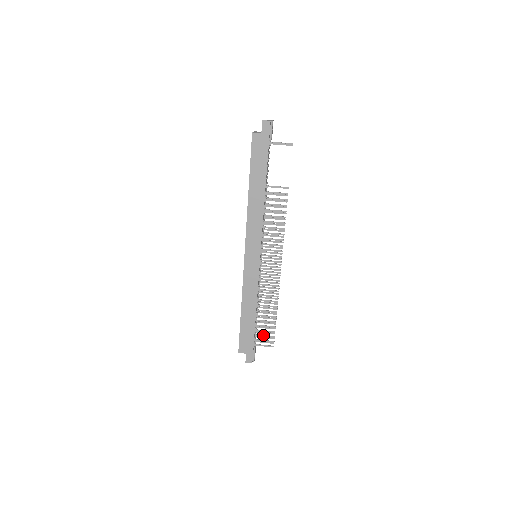
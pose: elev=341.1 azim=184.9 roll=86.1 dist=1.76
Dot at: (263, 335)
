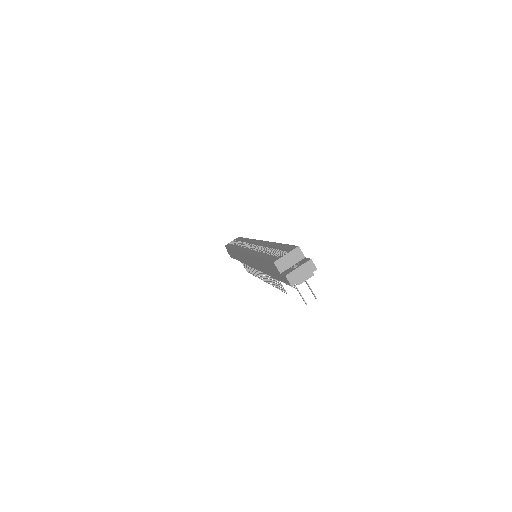
Dot at: (243, 263)
